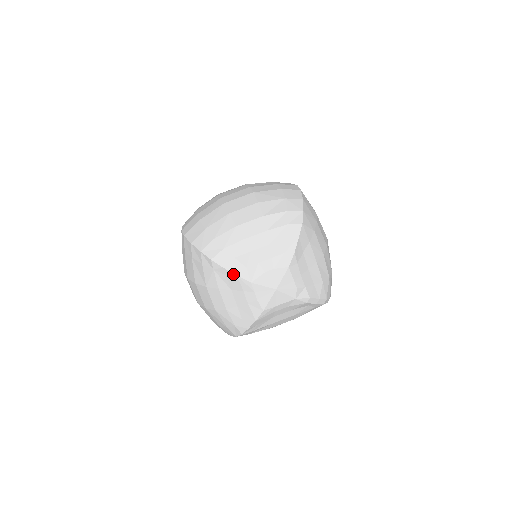
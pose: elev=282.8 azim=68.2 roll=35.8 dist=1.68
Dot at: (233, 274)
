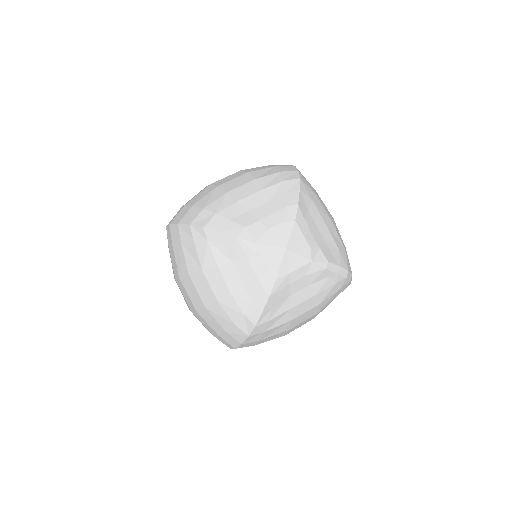
Dot at: (231, 237)
